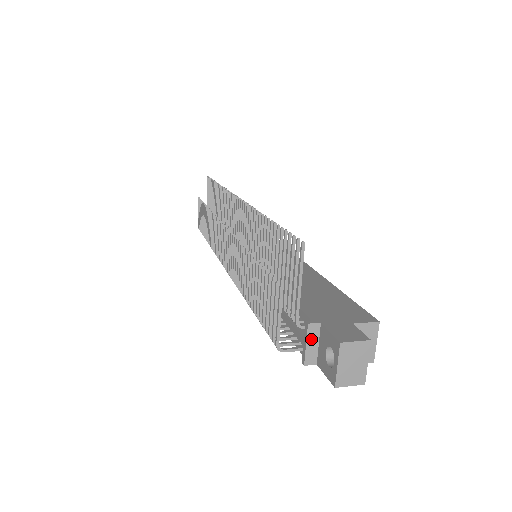
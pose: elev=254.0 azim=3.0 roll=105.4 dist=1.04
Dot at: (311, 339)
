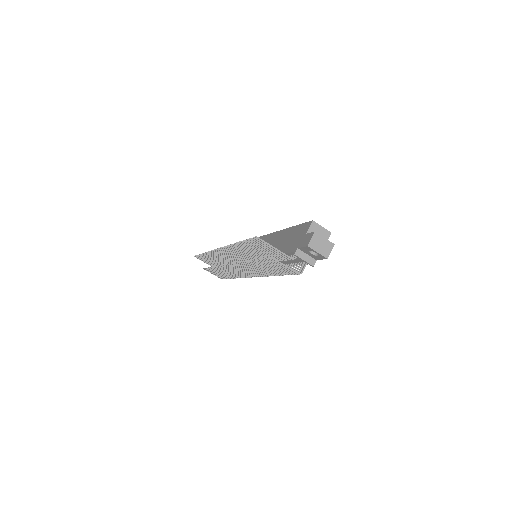
Dot at: (303, 257)
